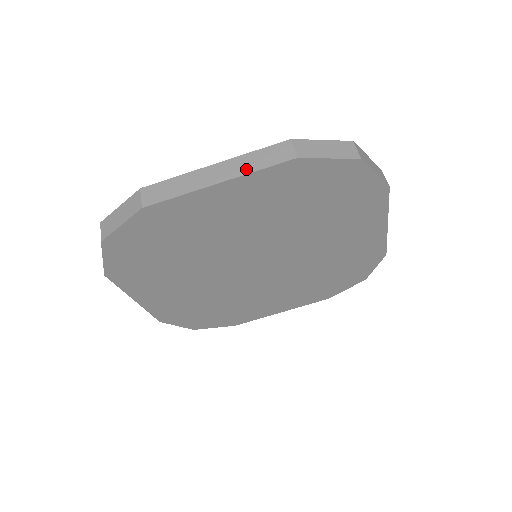
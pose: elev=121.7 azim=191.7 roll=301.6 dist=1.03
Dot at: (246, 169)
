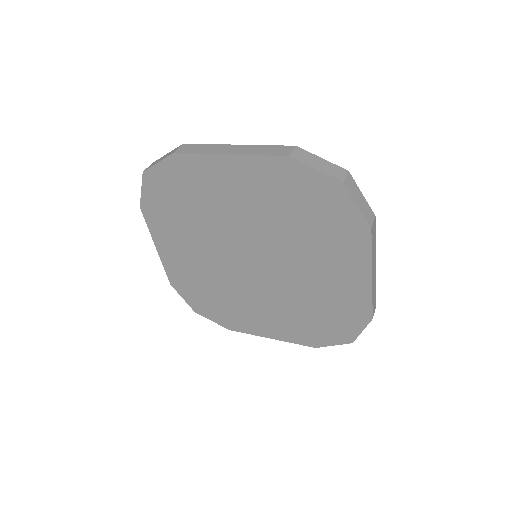
Dot at: (252, 152)
